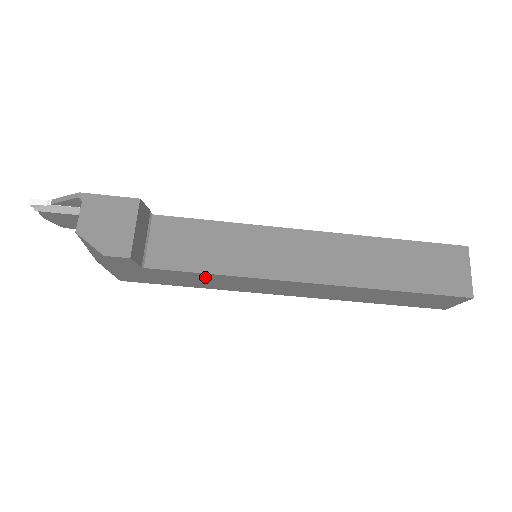
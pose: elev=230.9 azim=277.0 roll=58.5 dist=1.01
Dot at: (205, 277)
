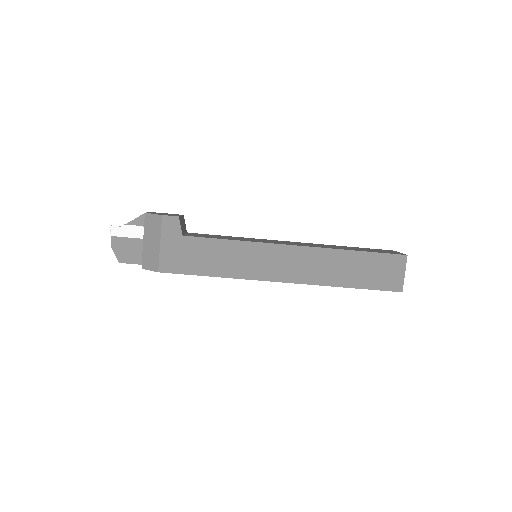
Dot at: (223, 248)
